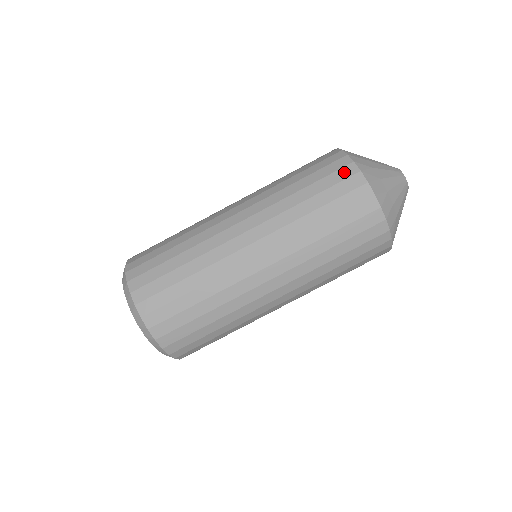
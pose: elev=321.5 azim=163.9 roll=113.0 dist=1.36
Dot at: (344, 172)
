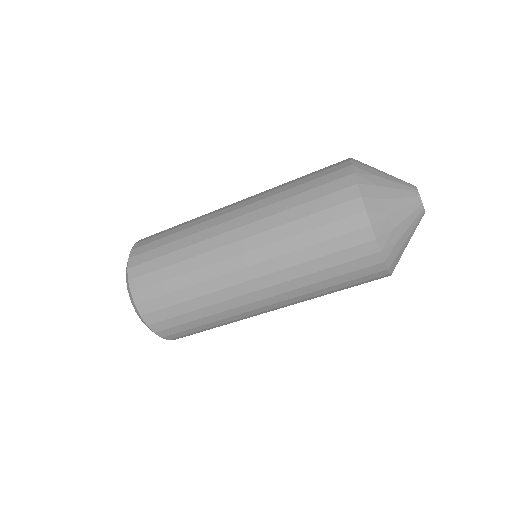
Dot at: (338, 173)
